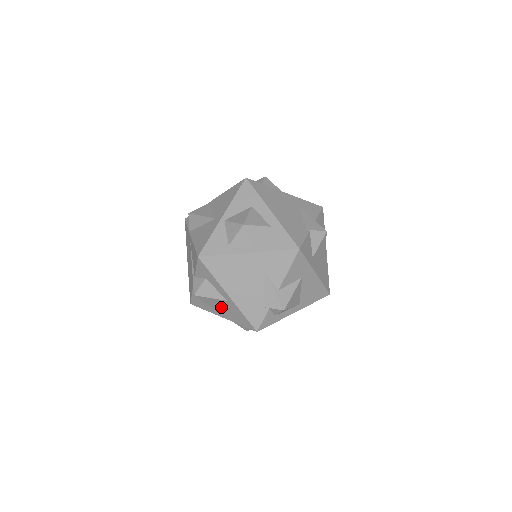
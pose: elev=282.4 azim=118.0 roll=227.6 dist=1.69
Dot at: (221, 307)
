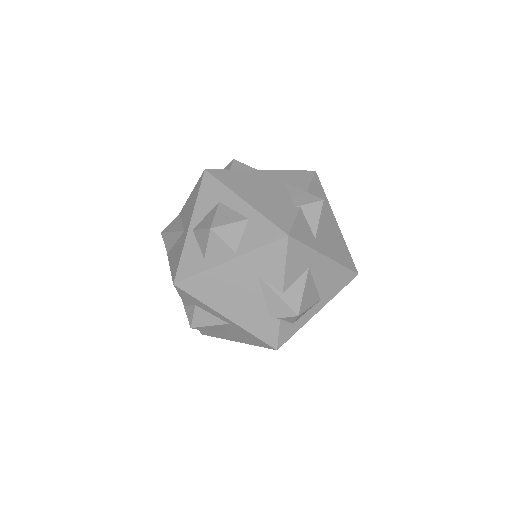
Dot at: (228, 331)
